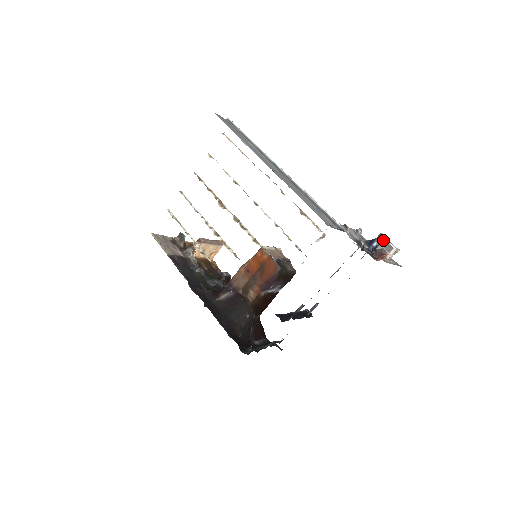
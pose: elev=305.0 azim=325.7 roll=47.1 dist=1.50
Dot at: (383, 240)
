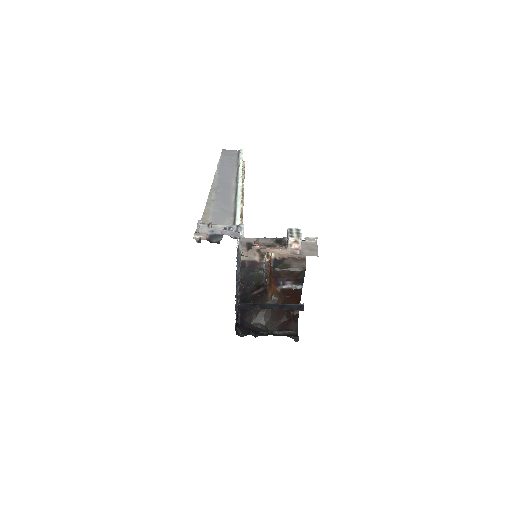
Dot at: (287, 231)
